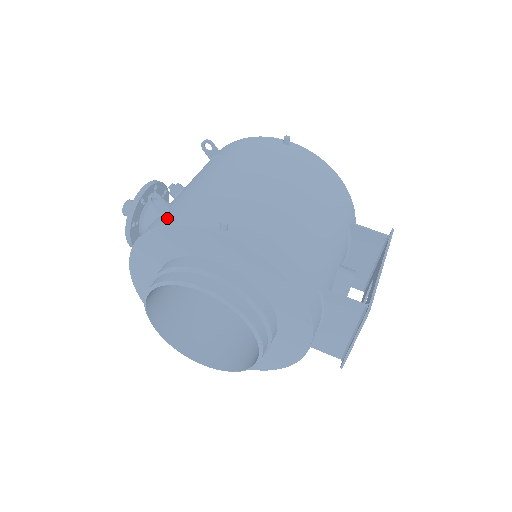
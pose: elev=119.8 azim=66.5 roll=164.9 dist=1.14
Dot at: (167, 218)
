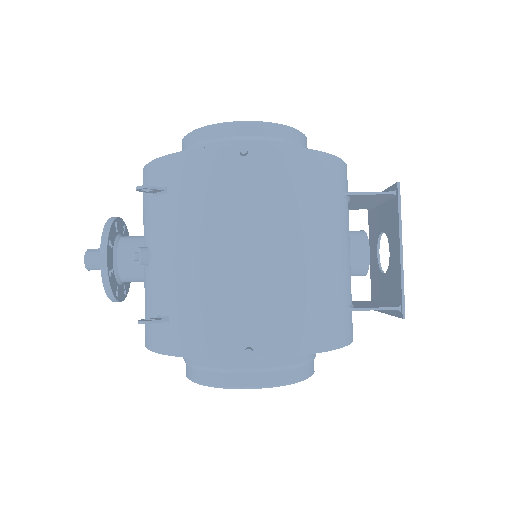
Dot at: (175, 341)
